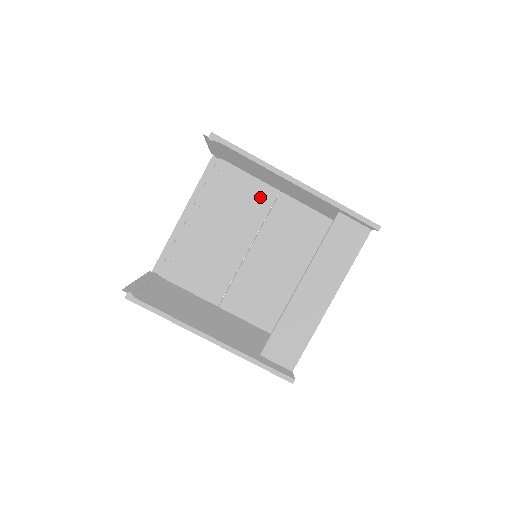
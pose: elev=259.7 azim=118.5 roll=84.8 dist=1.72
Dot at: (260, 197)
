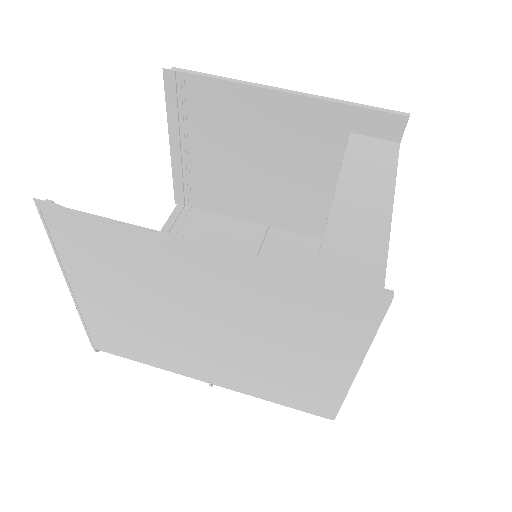
Dot at: (244, 235)
